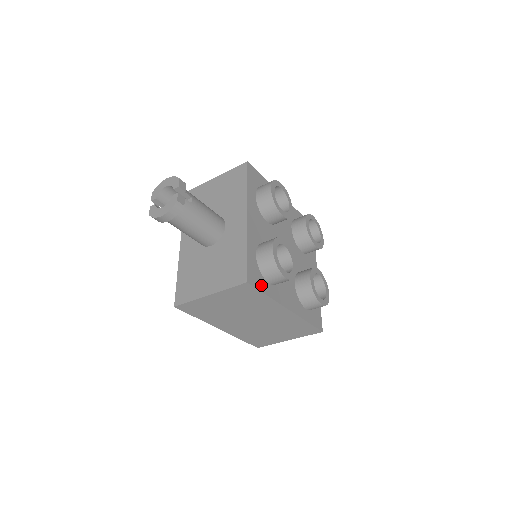
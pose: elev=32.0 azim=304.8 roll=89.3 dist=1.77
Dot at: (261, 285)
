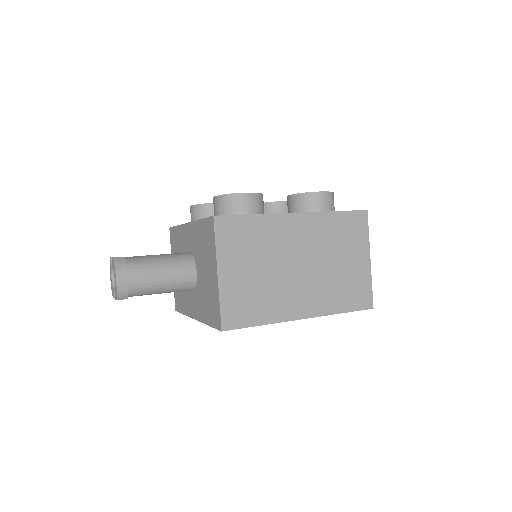
Dot at: occluded
